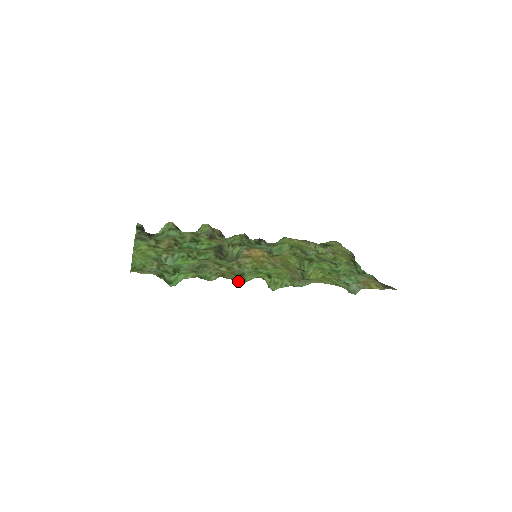
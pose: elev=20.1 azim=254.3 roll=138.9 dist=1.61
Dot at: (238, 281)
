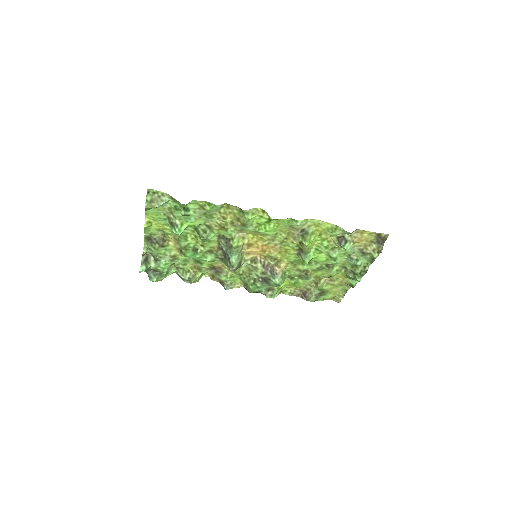
Dot at: (242, 214)
